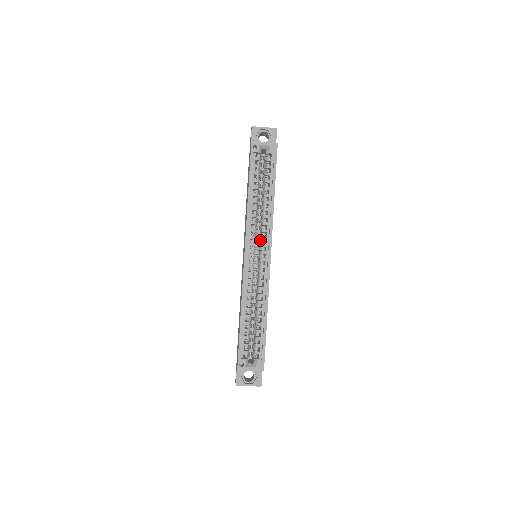
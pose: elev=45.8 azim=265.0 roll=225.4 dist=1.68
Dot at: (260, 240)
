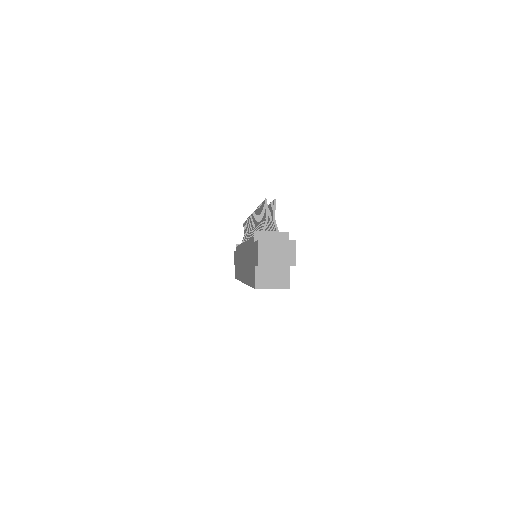
Dot at: occluded
